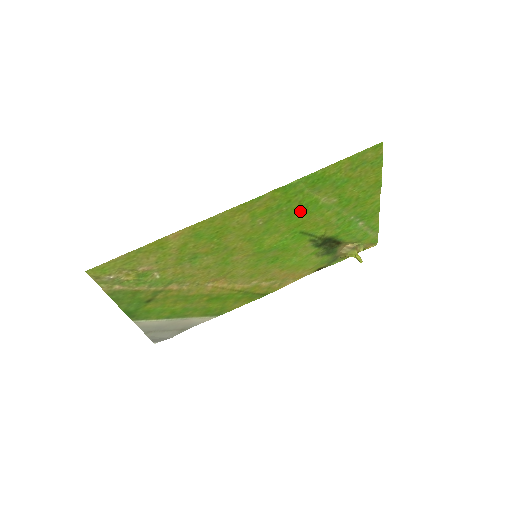
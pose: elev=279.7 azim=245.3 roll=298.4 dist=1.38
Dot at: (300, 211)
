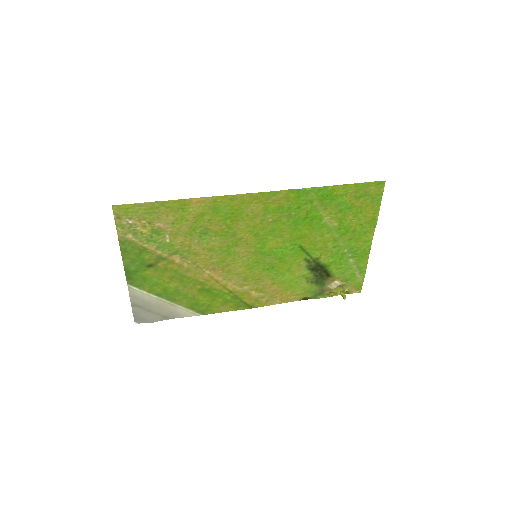
Dot at: (305, 222)
